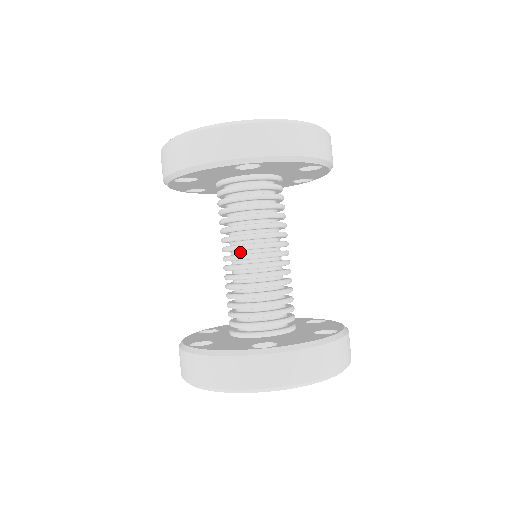
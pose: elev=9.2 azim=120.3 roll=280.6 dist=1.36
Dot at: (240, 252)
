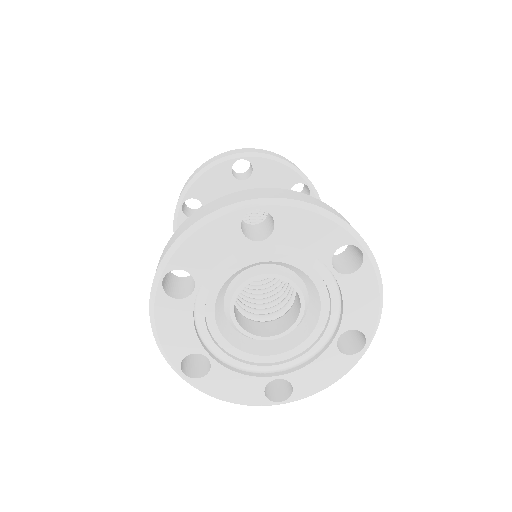
Dot at: occluded
